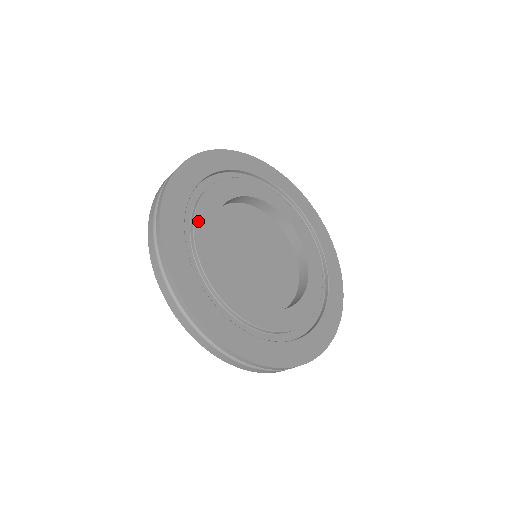
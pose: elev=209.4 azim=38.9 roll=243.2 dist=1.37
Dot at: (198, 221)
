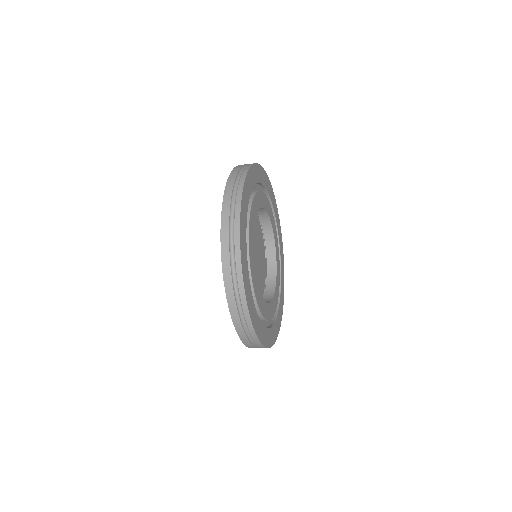
Dot at: (254, 283)
